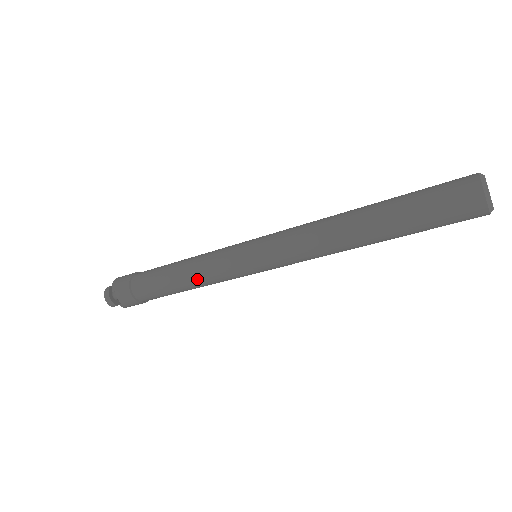
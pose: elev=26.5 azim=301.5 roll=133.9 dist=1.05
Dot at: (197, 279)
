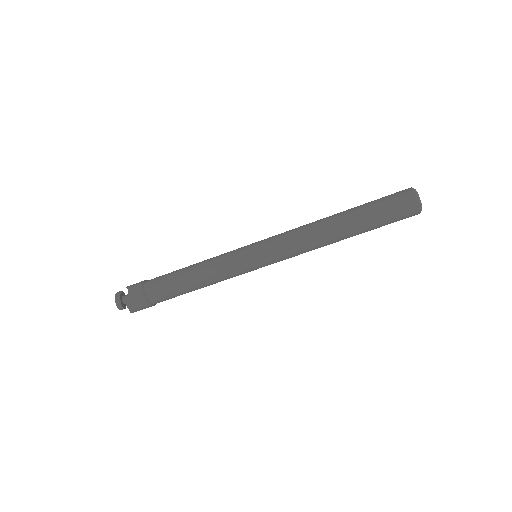
Dot at: (205, 266)
